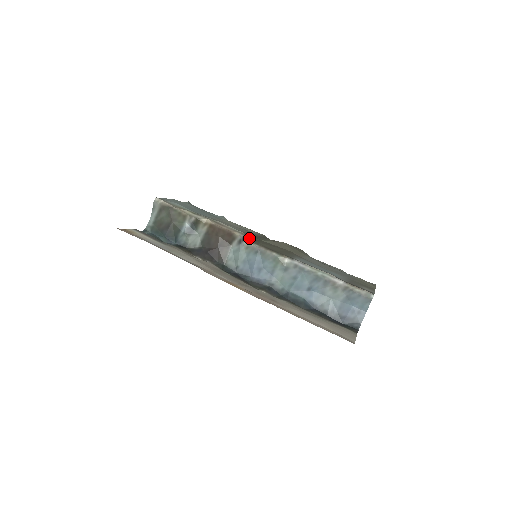
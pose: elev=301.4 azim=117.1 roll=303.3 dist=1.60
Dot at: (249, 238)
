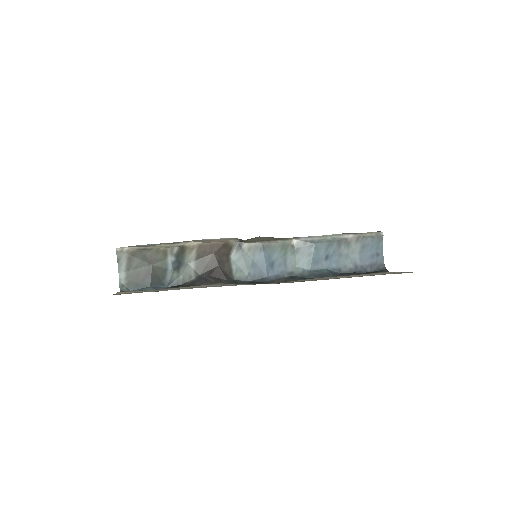
Dot at: (244, 240)
